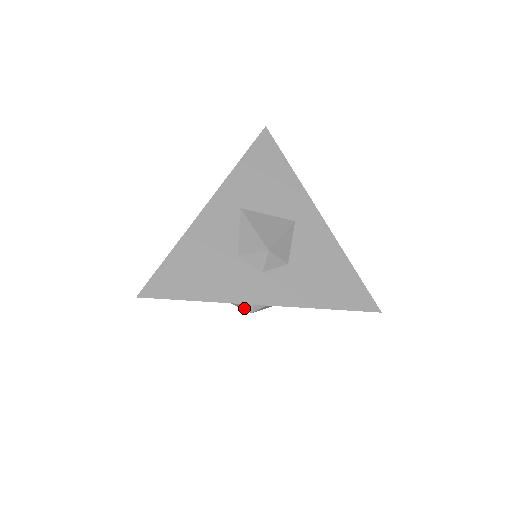
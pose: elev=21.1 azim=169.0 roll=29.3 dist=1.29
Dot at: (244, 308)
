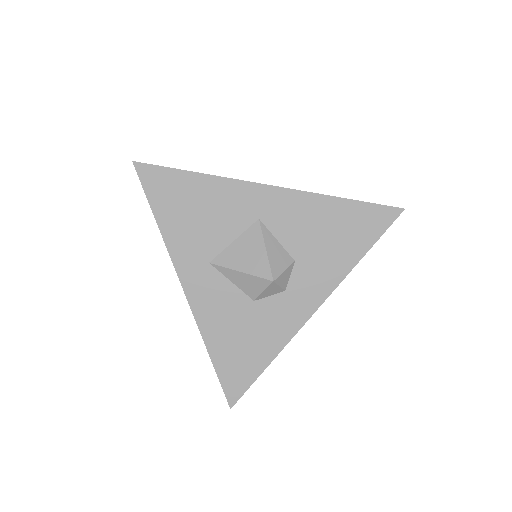
Dot at: occluded
